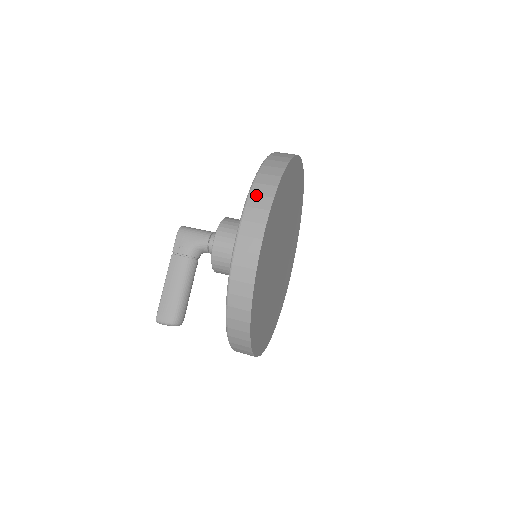
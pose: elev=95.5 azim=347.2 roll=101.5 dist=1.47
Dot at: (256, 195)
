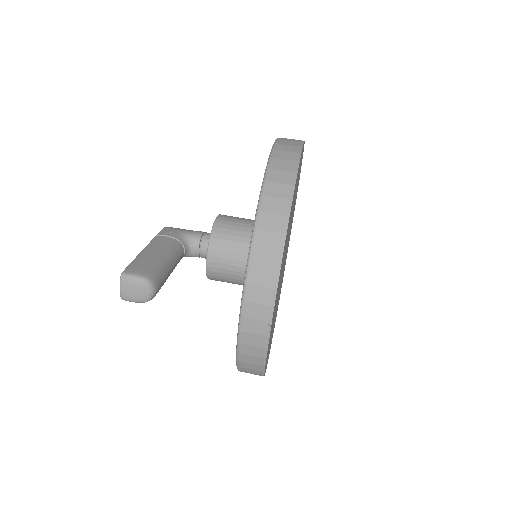
Dot at: occluded
